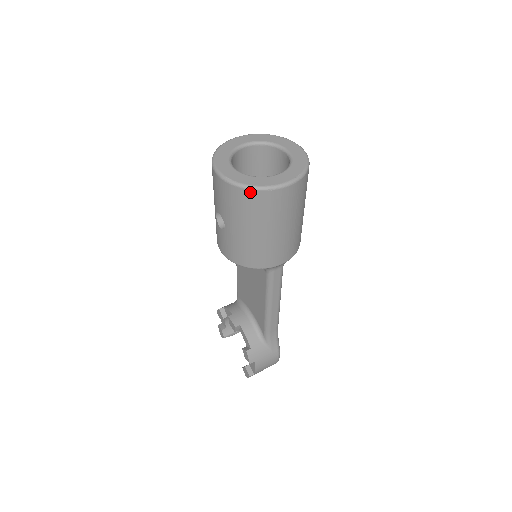
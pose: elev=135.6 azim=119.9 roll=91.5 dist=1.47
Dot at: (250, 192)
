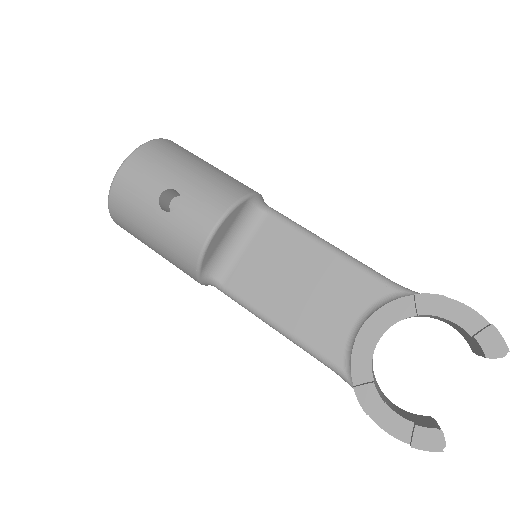
Dot at: (154, 142)
